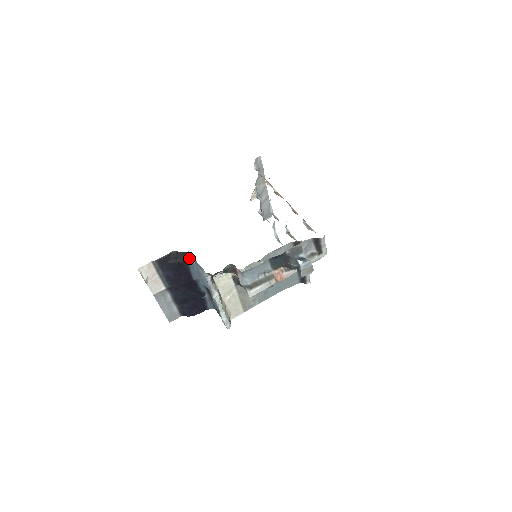
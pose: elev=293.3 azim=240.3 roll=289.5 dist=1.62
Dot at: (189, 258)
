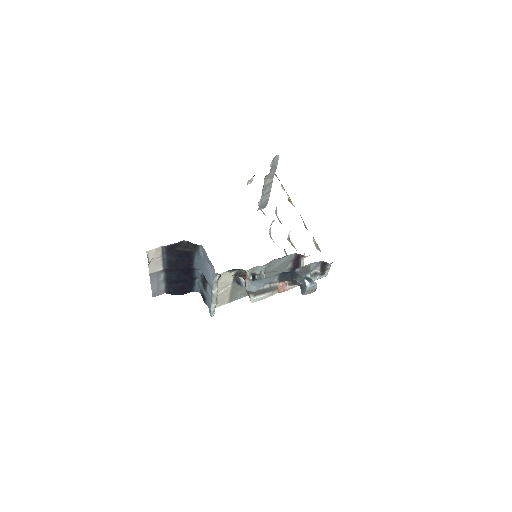
Dot at: (198, 250)
